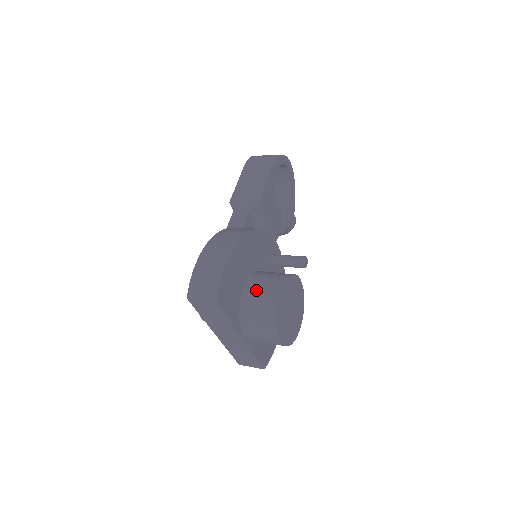
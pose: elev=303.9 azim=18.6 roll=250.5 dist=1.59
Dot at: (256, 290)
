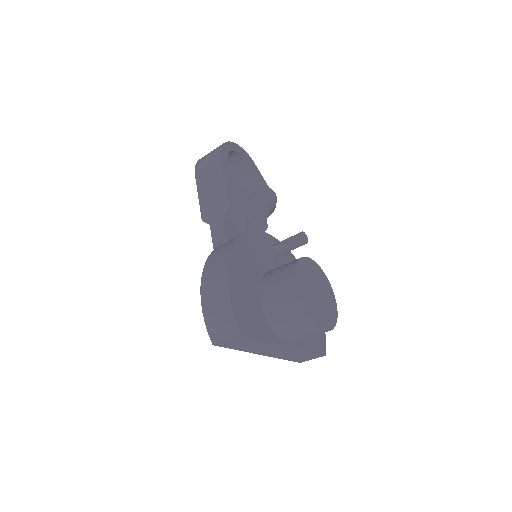
Dot at: (273, 296)
